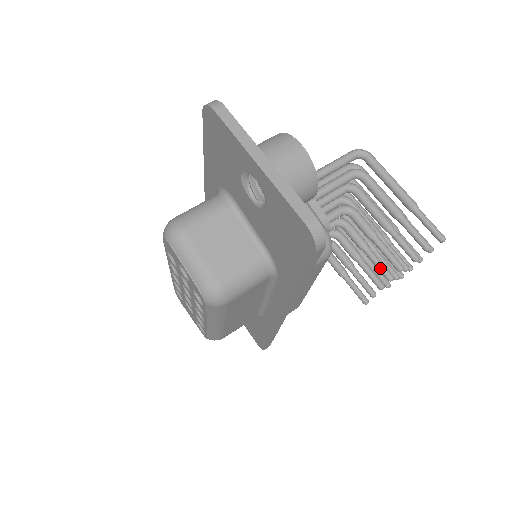
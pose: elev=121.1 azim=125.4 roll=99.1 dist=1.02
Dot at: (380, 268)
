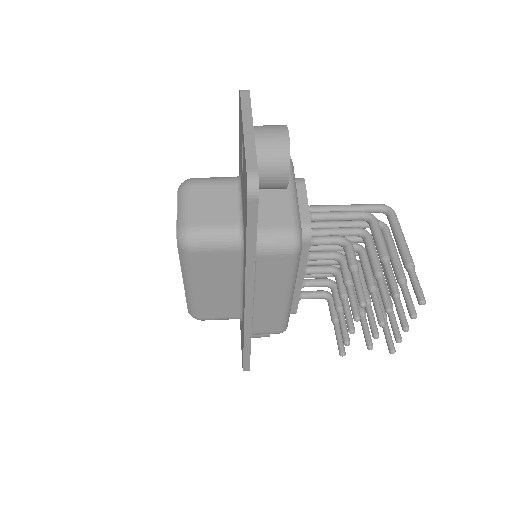
Dot at: (352, 305)
